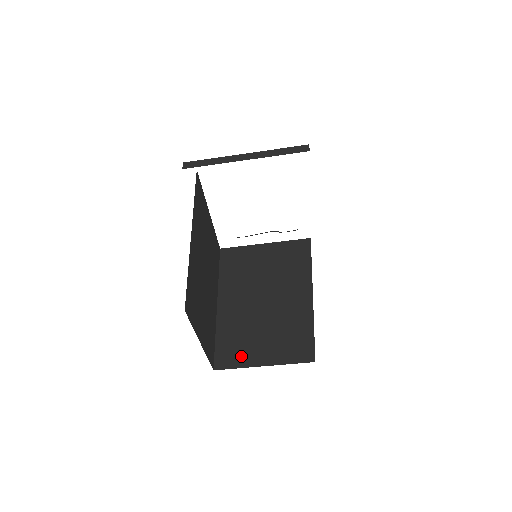
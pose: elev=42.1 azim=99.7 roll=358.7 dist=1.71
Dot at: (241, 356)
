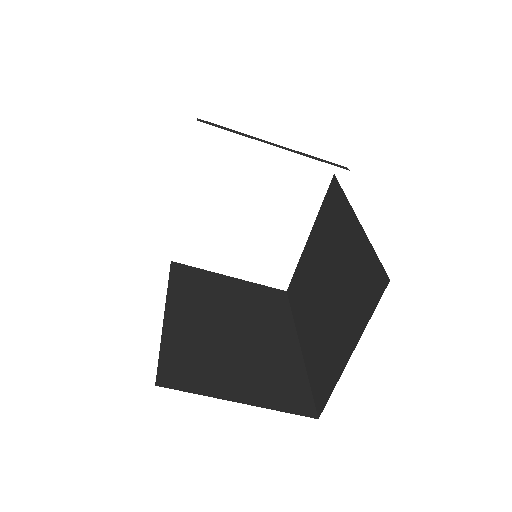
Dot at: (203, 380)
